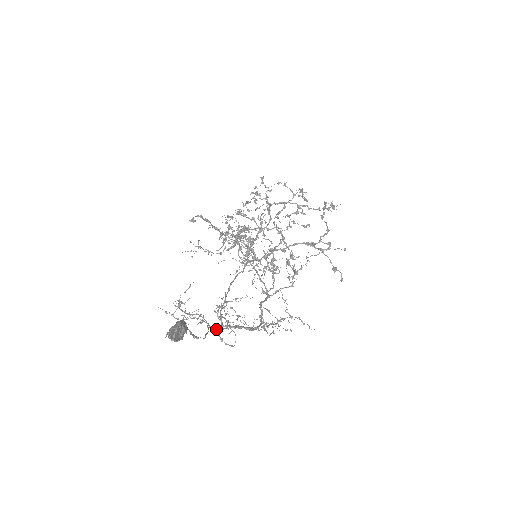
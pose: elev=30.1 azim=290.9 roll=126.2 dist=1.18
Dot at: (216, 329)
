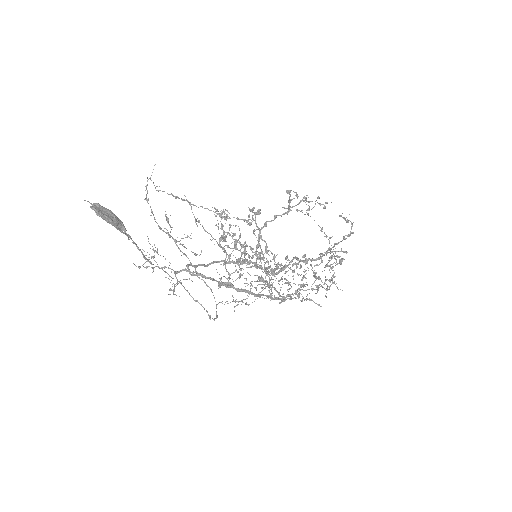
Dot at: (180, 271)
